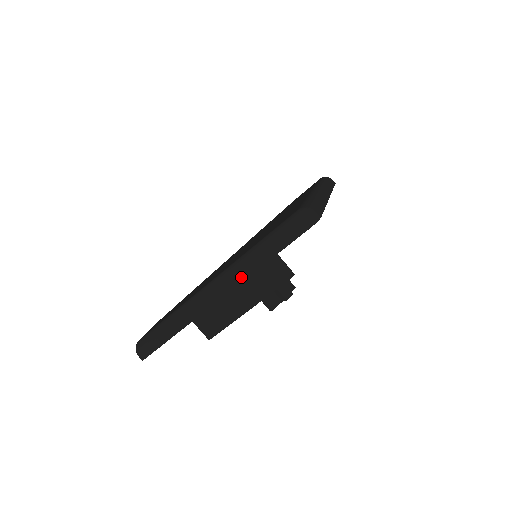
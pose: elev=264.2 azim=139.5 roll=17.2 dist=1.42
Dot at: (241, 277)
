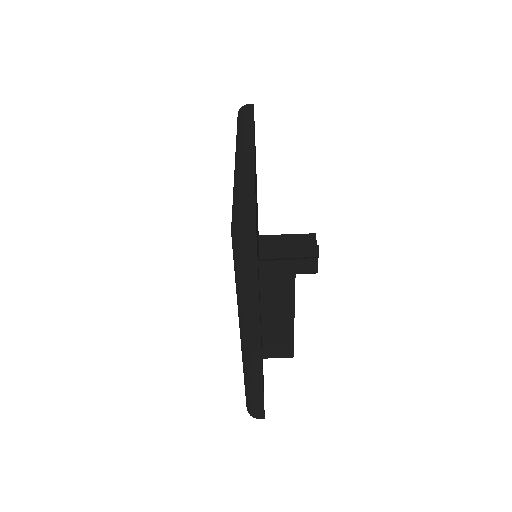
Dot at: (255, 319)
